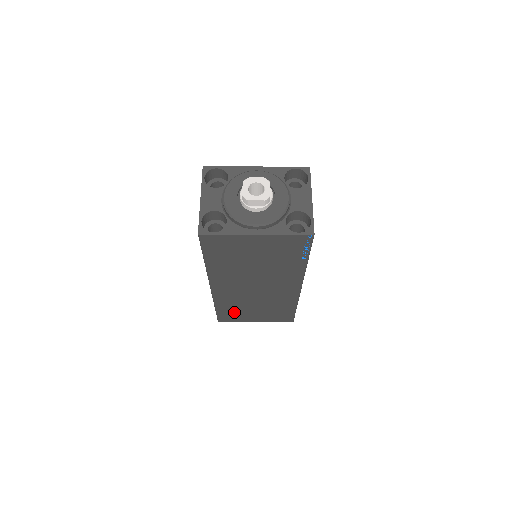
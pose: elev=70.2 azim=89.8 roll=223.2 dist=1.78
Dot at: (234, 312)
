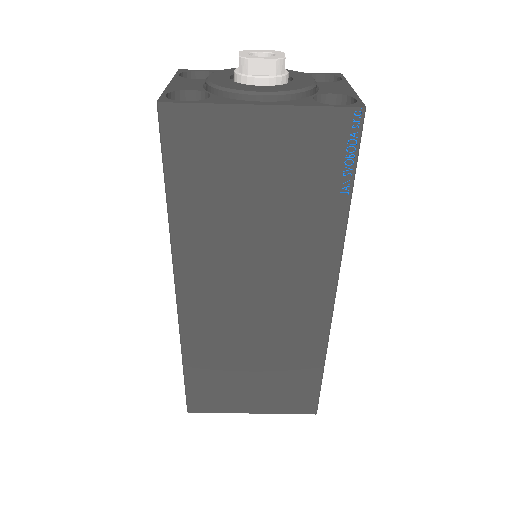
Dot at: (216, 379)
